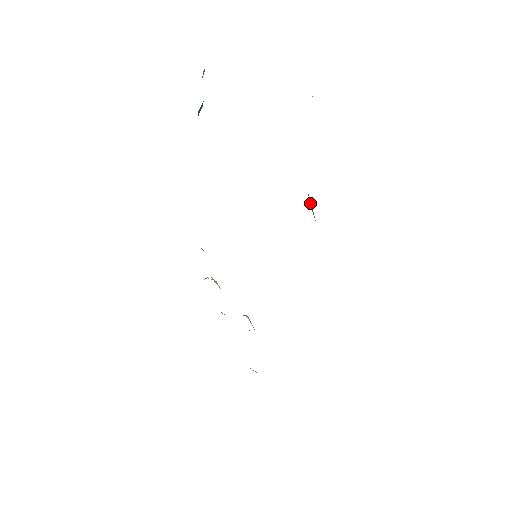
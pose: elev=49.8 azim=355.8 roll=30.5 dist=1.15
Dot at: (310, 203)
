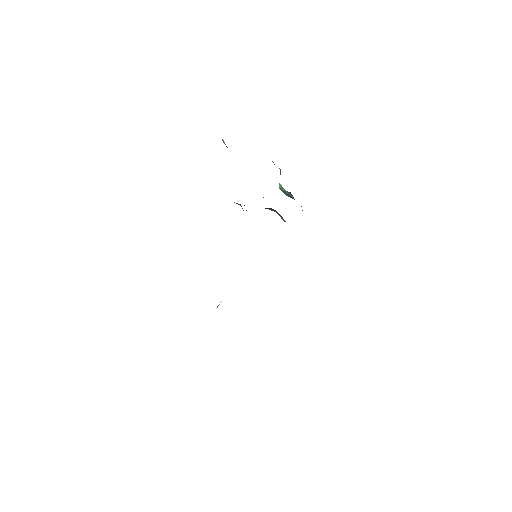
Dot at: occluded
